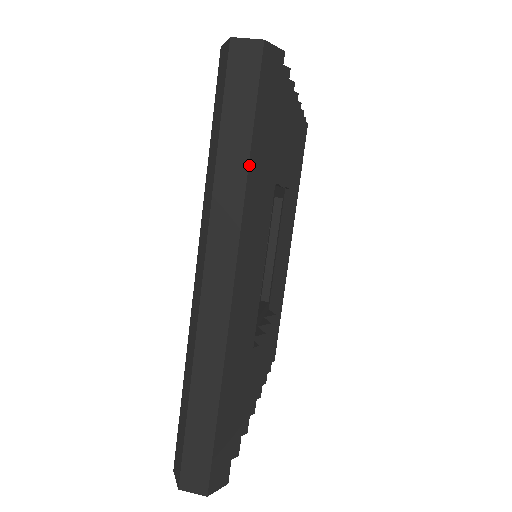
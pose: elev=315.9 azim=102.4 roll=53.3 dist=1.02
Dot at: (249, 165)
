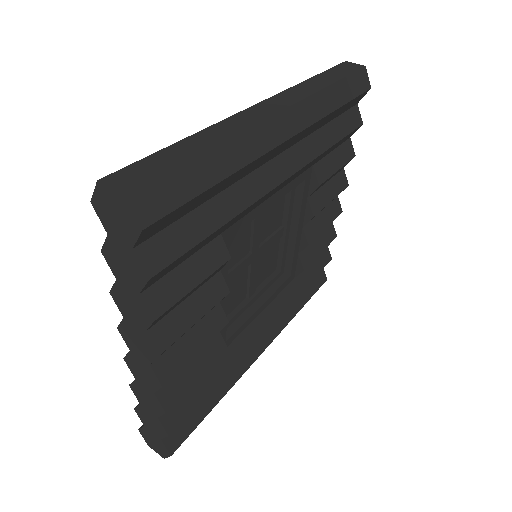
Dot at: (329, 86)
